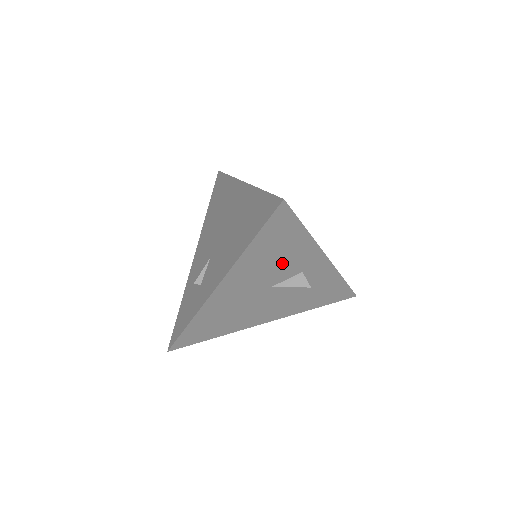
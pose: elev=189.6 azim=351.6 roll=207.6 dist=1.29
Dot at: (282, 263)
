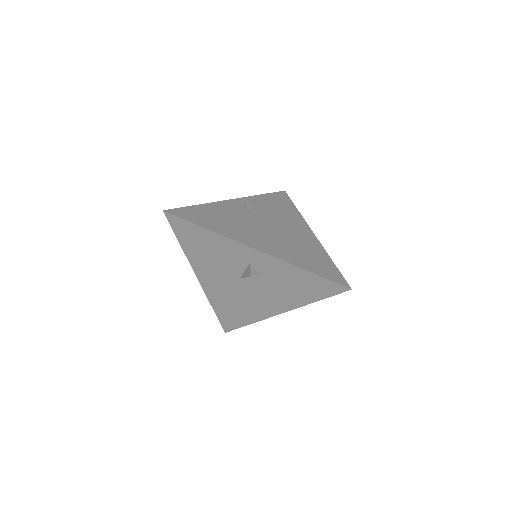
Dot at: (222, 257)
